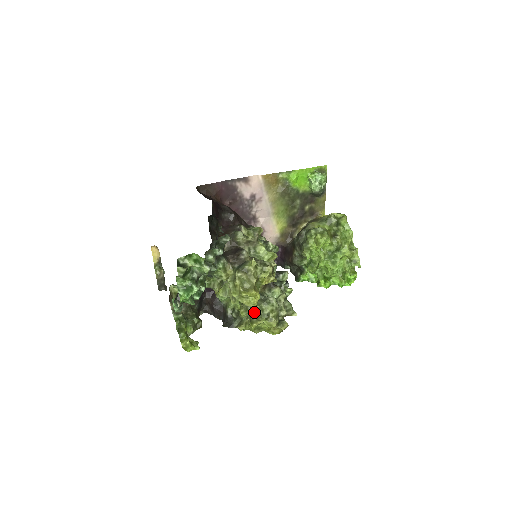
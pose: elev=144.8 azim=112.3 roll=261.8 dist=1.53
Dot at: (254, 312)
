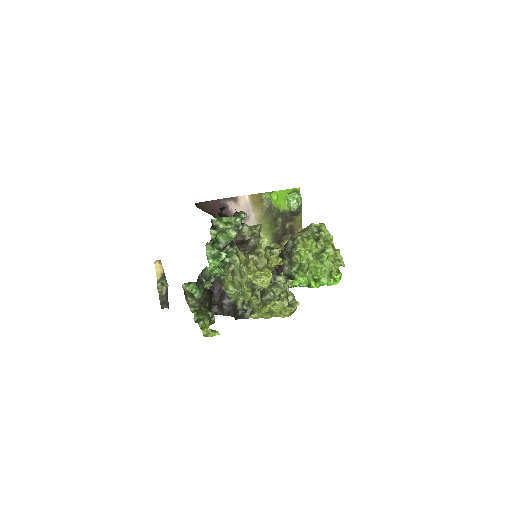
Dot at: (266, 295)
